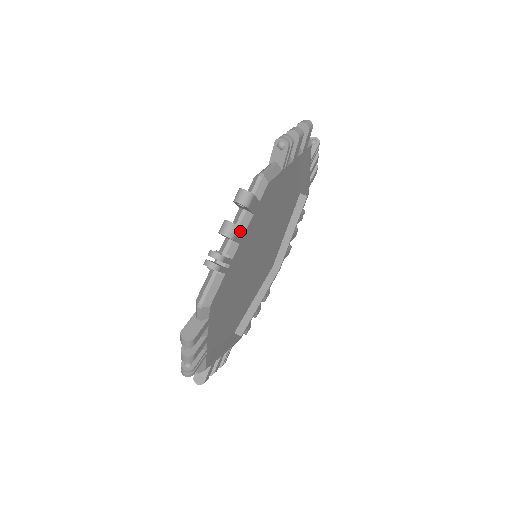
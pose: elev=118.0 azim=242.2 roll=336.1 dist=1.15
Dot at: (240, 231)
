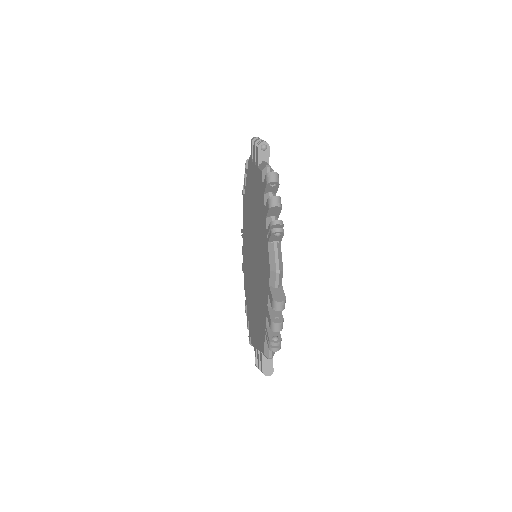
Dot at: occluded
